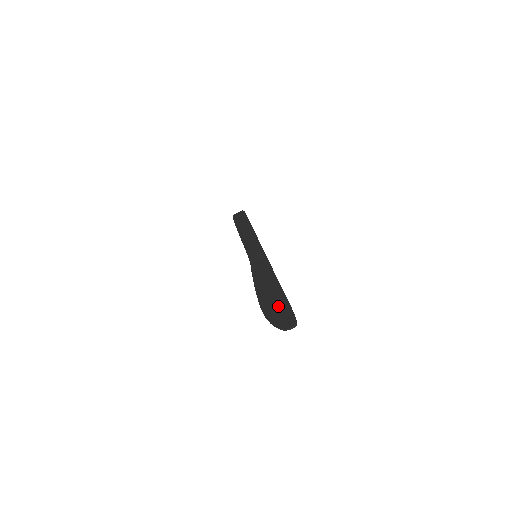
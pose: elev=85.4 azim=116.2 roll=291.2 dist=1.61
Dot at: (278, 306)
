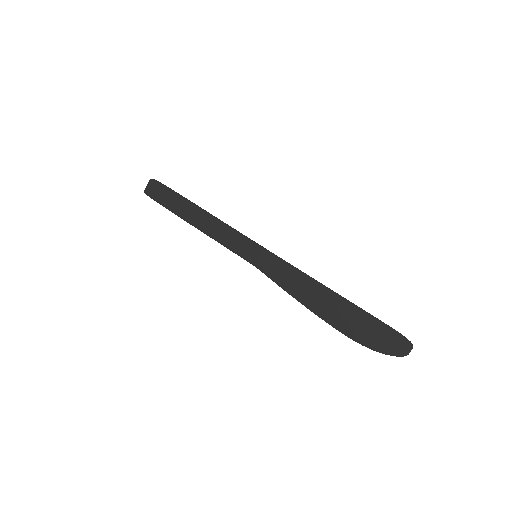
Dot at: (366, 327)
